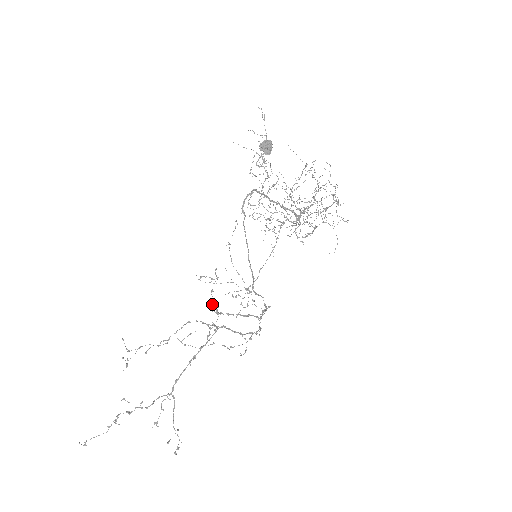
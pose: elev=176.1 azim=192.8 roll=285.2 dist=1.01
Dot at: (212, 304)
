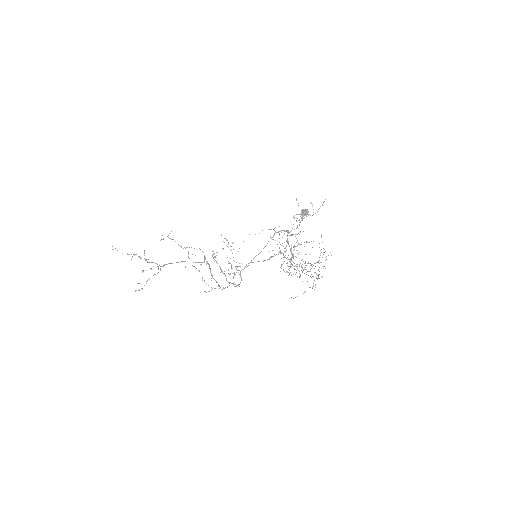
Dot at: (216, 252)
